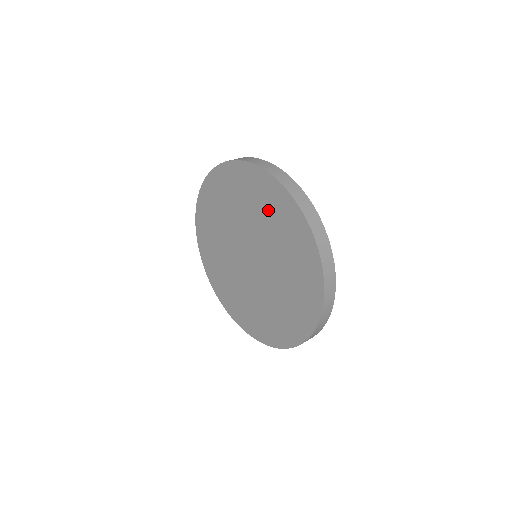
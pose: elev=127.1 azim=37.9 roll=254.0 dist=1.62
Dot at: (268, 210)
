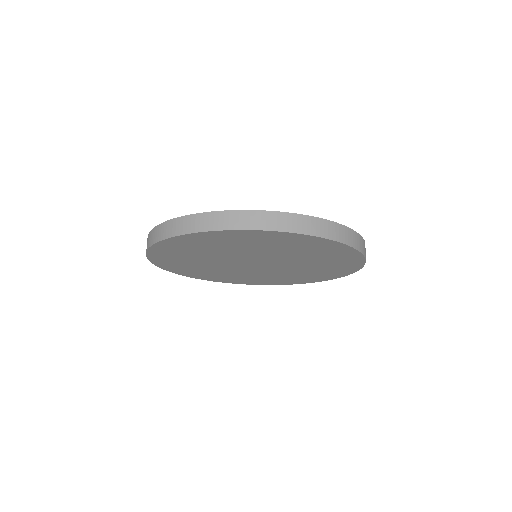
Dot at: (262, 244)
